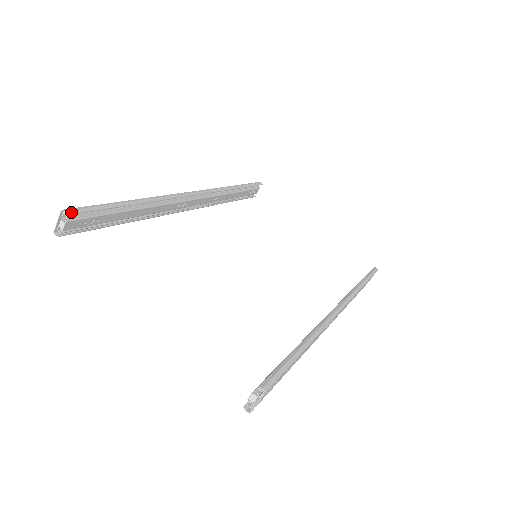
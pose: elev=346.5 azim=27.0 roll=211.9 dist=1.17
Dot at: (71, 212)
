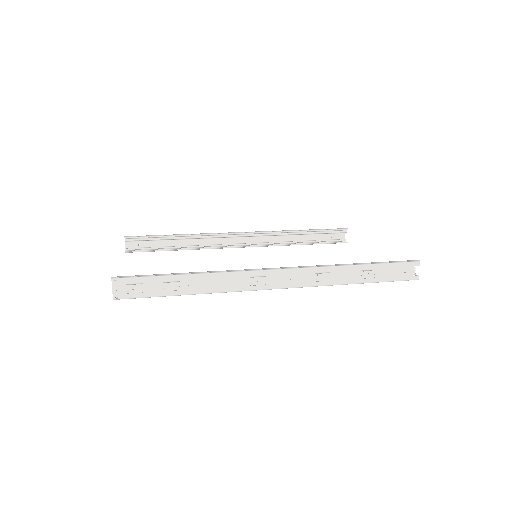
Dot at: (128, 237)
